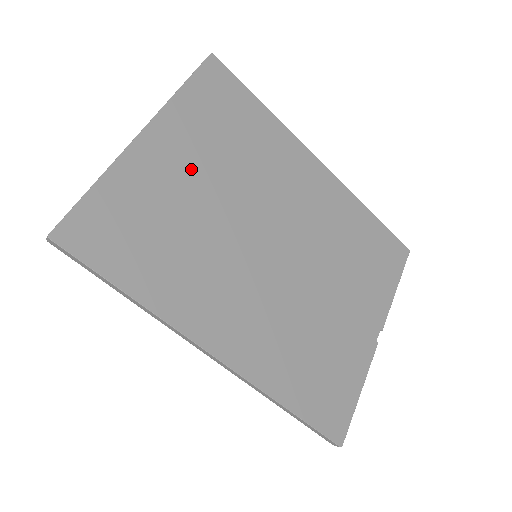
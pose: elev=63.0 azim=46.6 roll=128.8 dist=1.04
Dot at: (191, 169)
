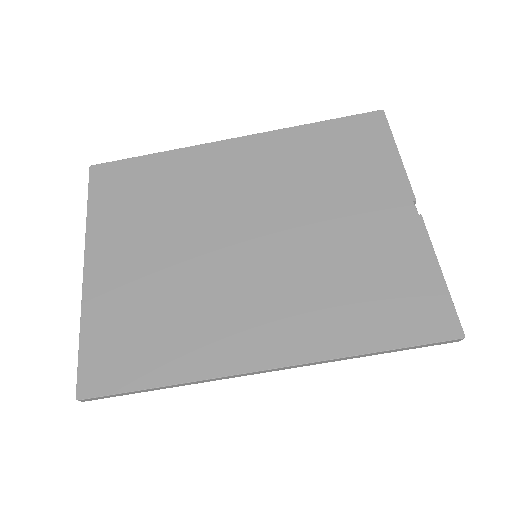
Dot at: (137, 255)
